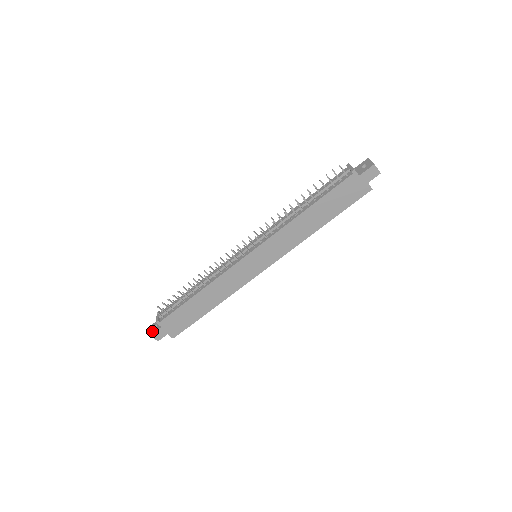
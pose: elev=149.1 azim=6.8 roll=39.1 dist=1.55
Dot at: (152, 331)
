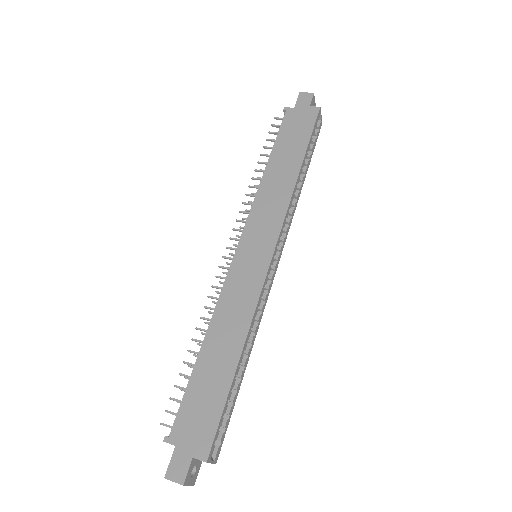
Dot at: (168, 472)
